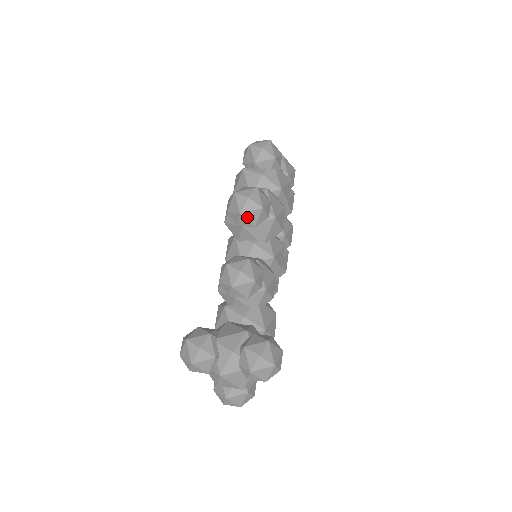
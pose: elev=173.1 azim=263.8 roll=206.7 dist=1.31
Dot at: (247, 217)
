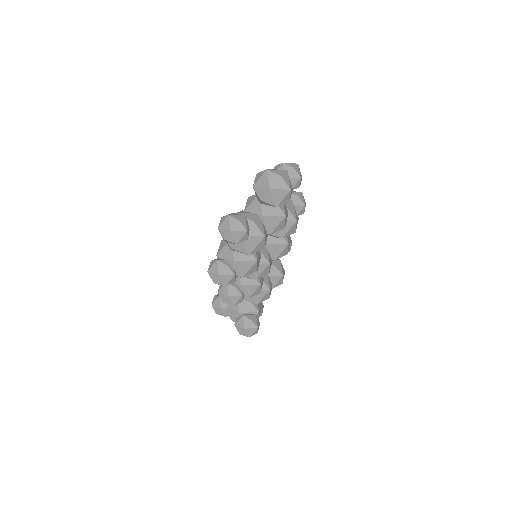
Dot at: occluded
